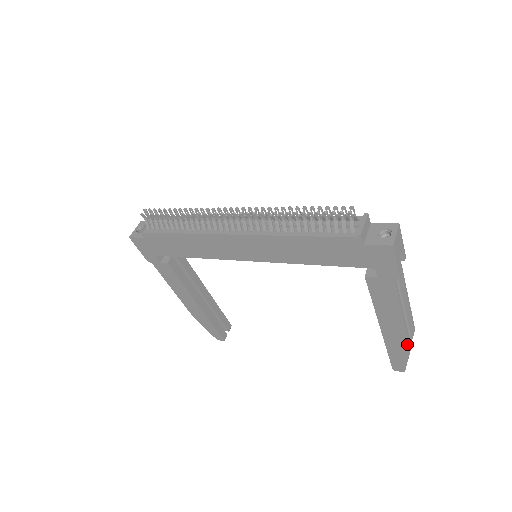
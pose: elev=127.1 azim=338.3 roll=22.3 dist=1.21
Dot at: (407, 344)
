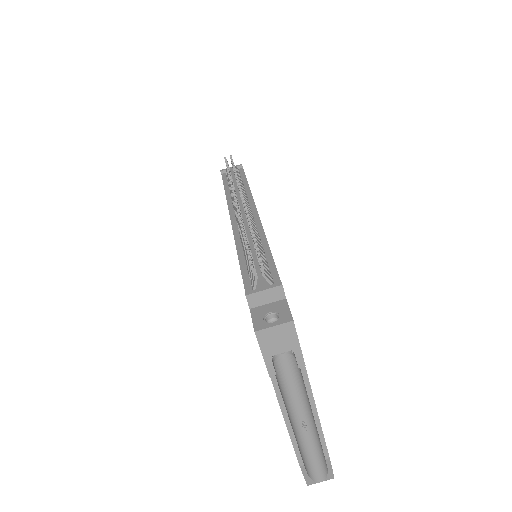
Dot at: (297, 457)
